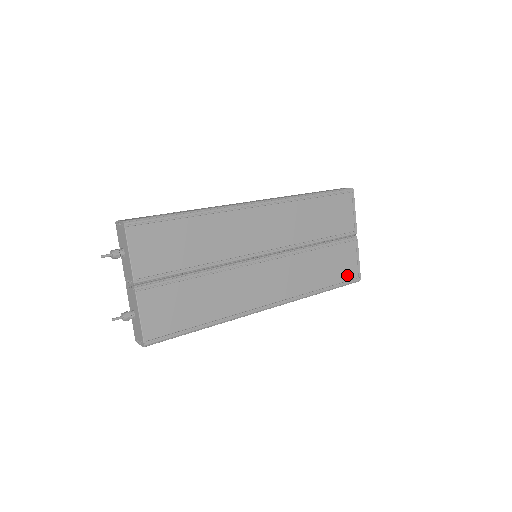
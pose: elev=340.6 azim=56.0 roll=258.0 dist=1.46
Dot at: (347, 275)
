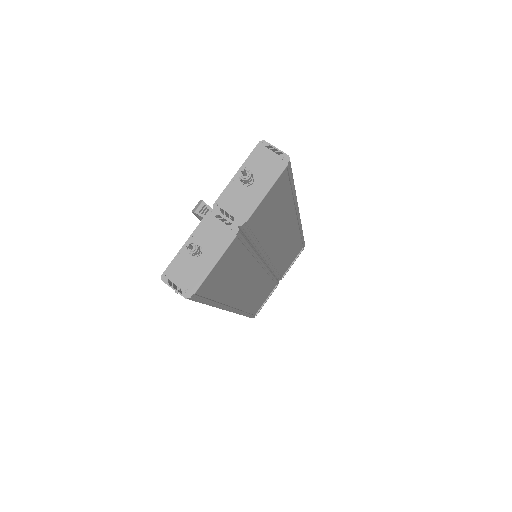
Dot at: (256, 309)
